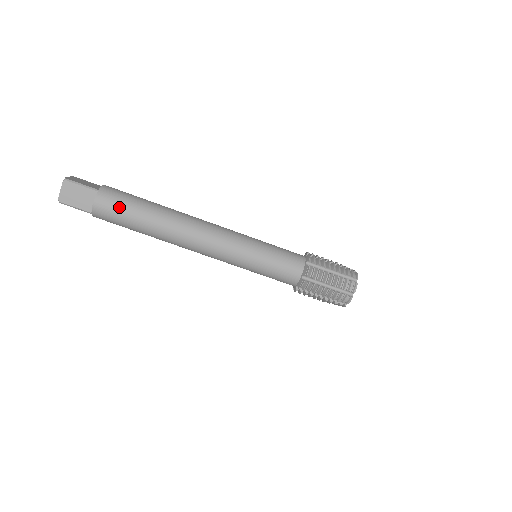
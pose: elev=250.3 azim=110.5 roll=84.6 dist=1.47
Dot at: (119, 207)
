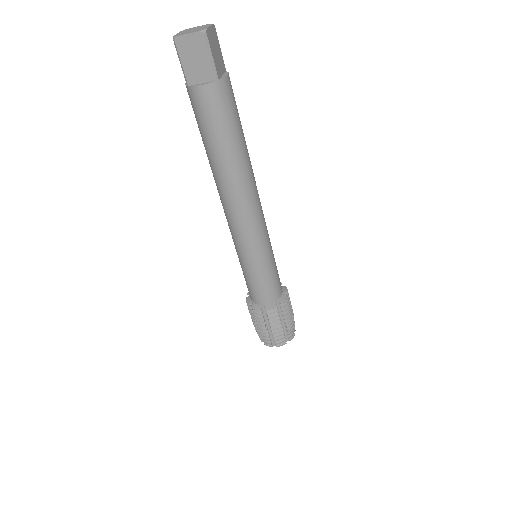
Dot at: (216, 116)
